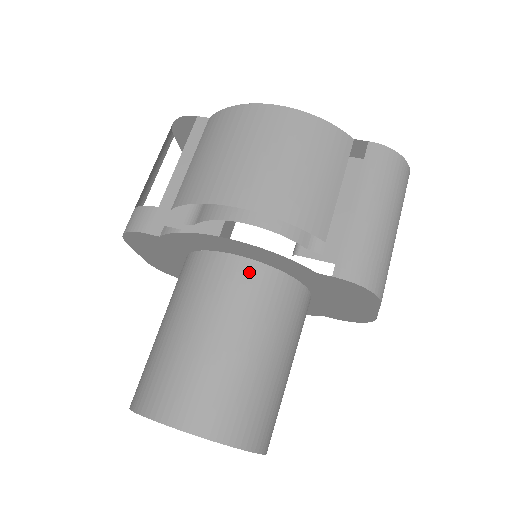
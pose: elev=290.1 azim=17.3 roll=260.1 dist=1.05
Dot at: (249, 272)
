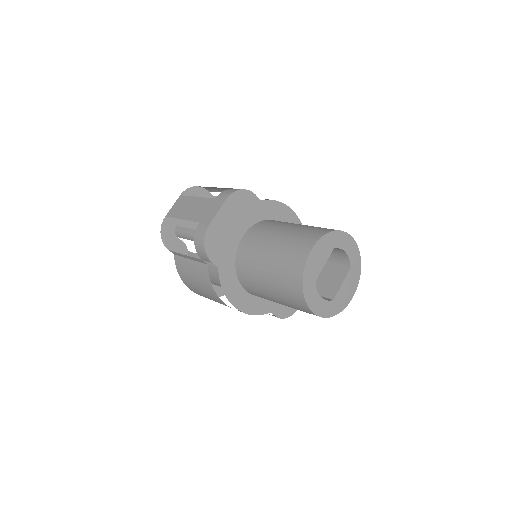
Dot at: occluded
